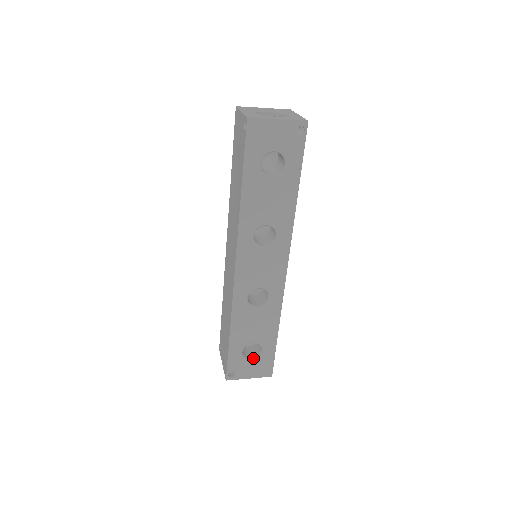
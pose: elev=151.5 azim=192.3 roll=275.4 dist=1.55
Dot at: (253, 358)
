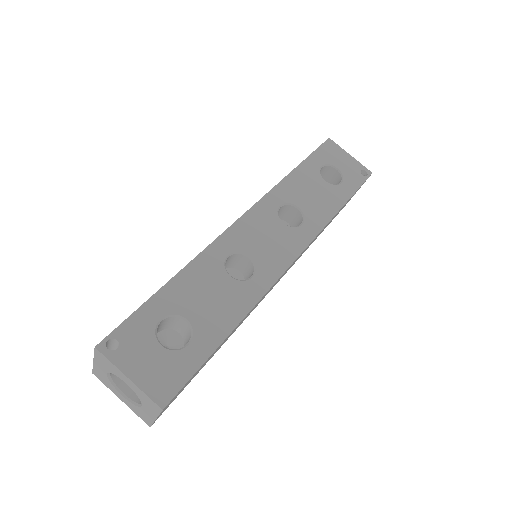
Dot at: occluded
